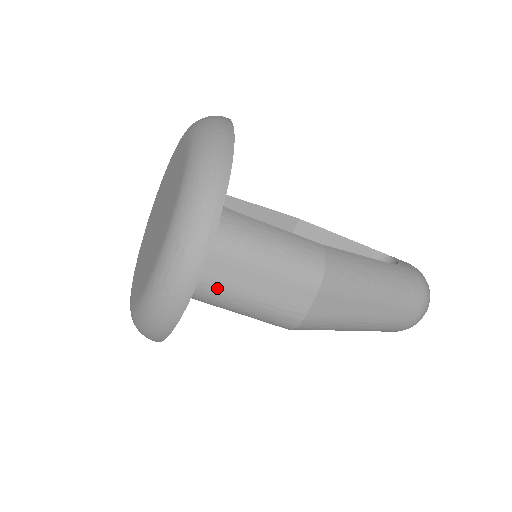
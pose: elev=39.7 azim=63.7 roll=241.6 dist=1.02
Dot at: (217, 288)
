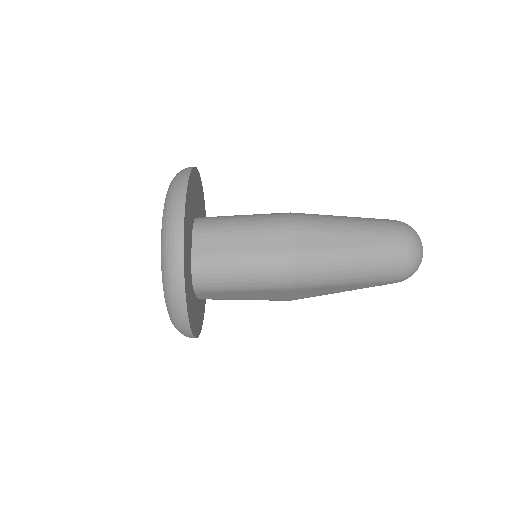
Dot at: (219, 258)
